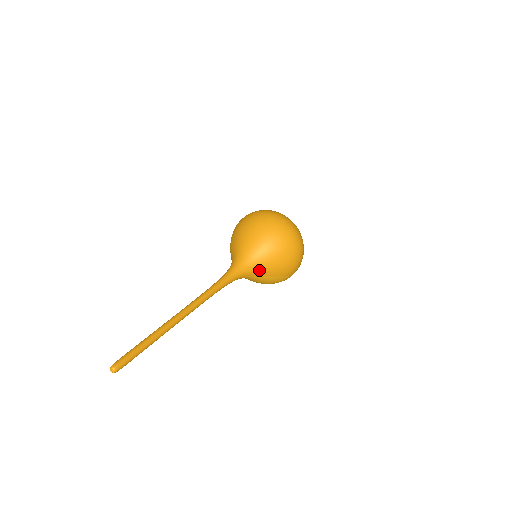
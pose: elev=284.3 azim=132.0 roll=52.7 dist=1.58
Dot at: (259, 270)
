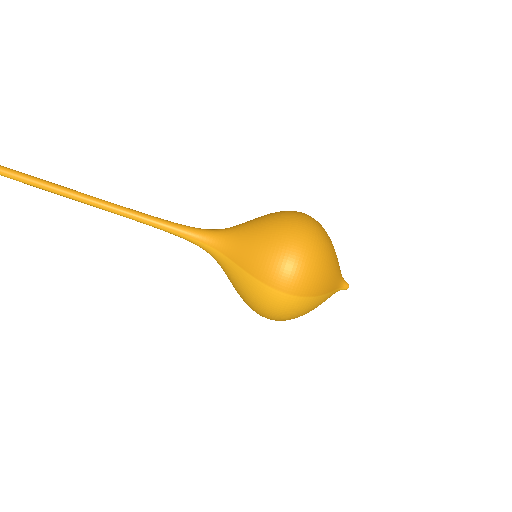
Dot at: (230, 247)
